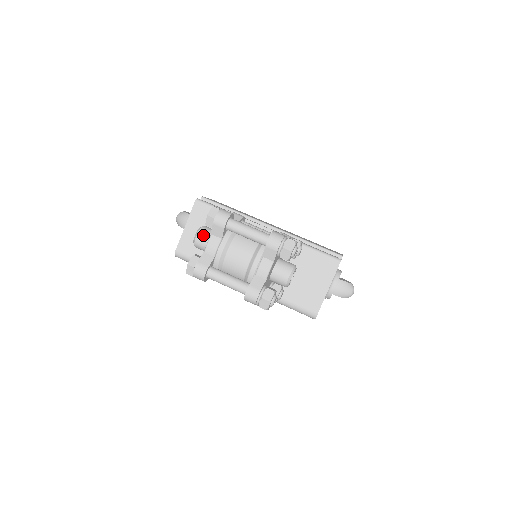
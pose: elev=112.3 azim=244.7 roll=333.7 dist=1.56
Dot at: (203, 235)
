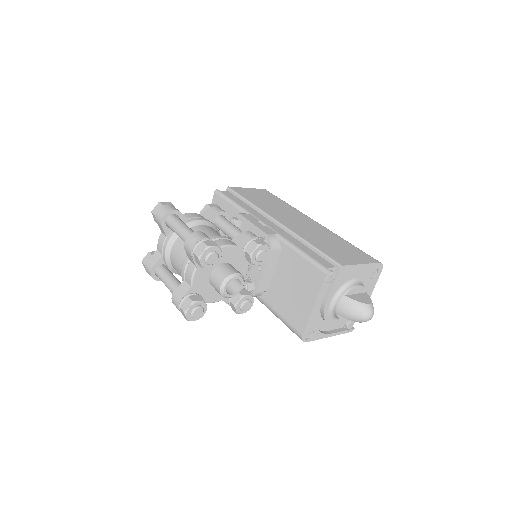
Dot at: occluded
